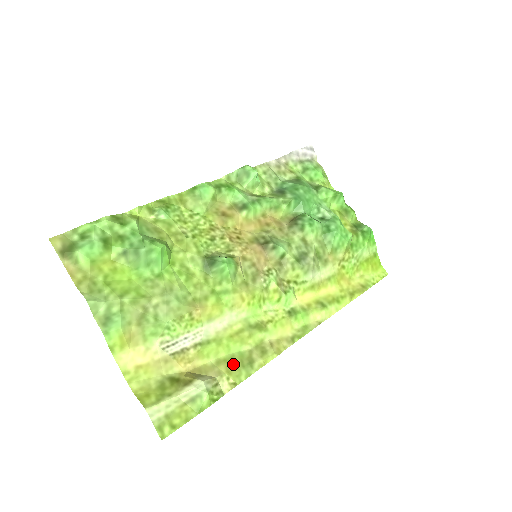
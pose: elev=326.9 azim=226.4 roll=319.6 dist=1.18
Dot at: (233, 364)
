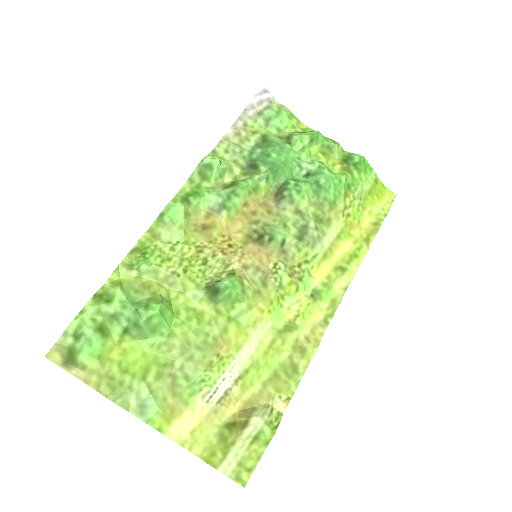
Dot at: (279, 380)
